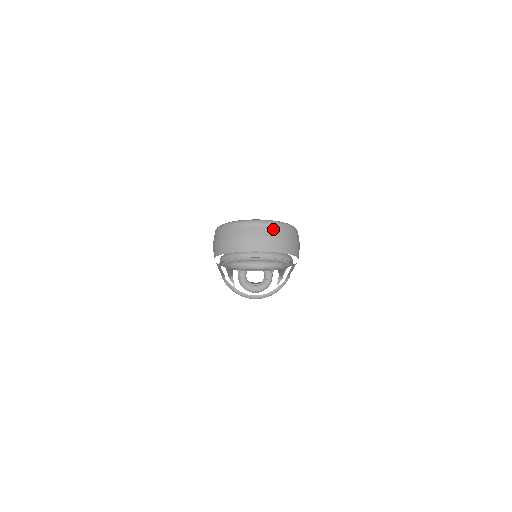
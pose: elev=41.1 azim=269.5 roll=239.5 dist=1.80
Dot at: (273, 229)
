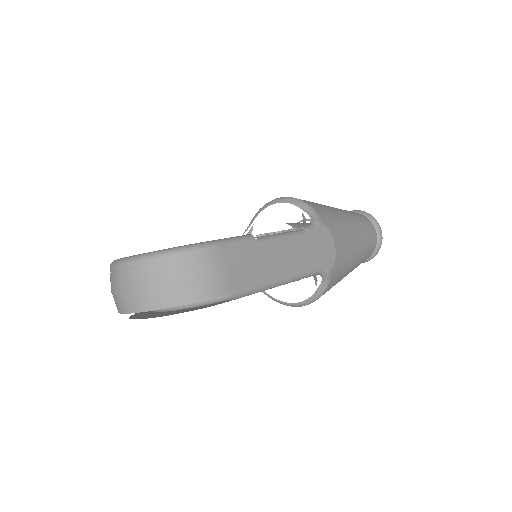
Dot at: (137, 273)
